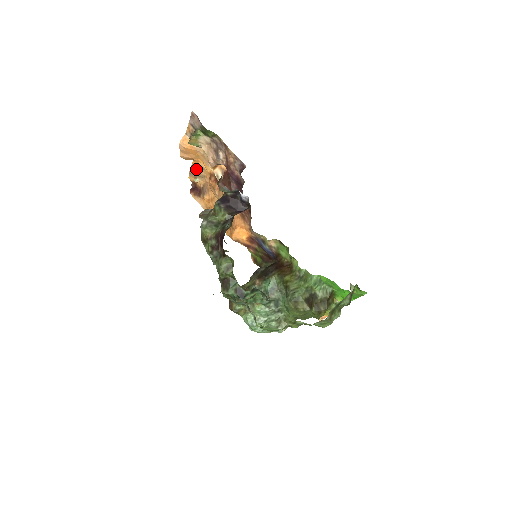
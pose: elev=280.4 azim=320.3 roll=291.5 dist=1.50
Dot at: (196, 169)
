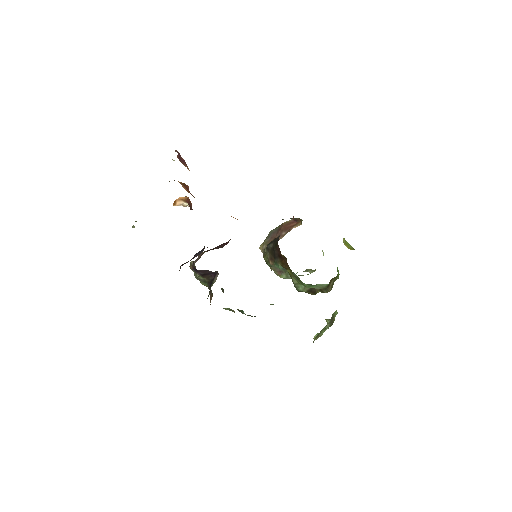
Dot at: occluded
